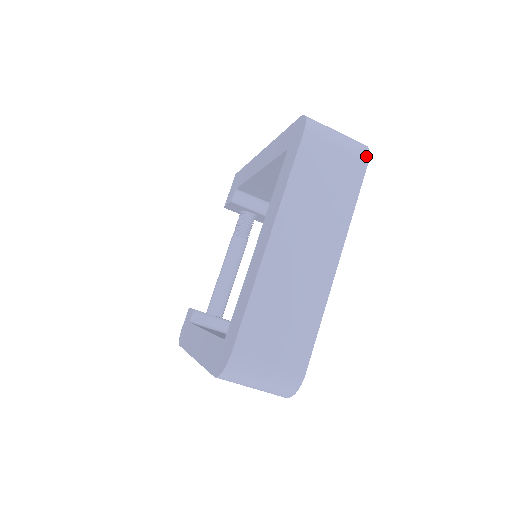
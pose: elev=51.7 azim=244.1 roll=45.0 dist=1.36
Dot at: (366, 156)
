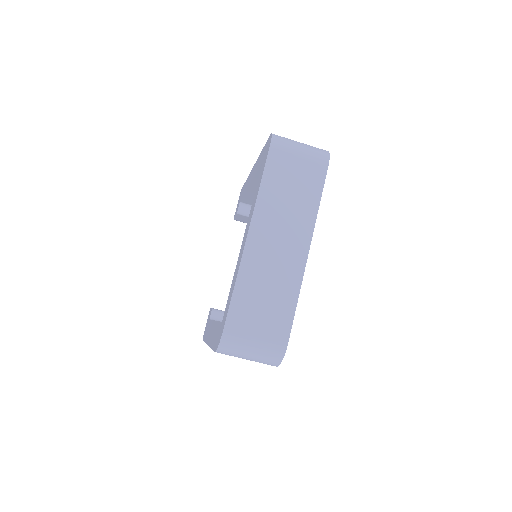
Dot at: (326, 160)
